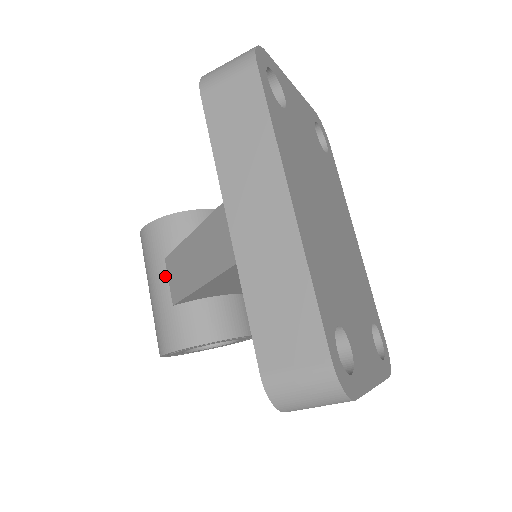
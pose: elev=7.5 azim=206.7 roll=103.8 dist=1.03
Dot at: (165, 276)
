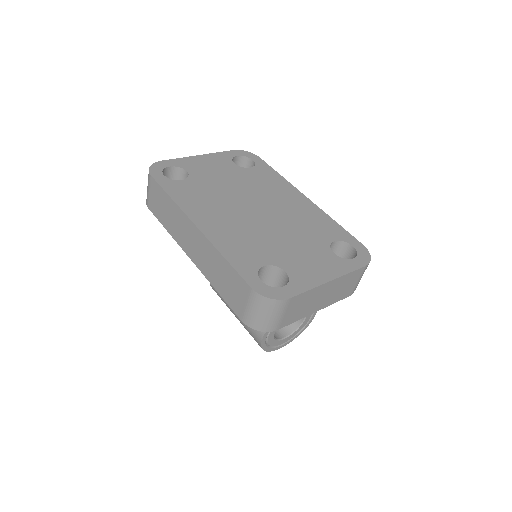
Dot at: occluded
